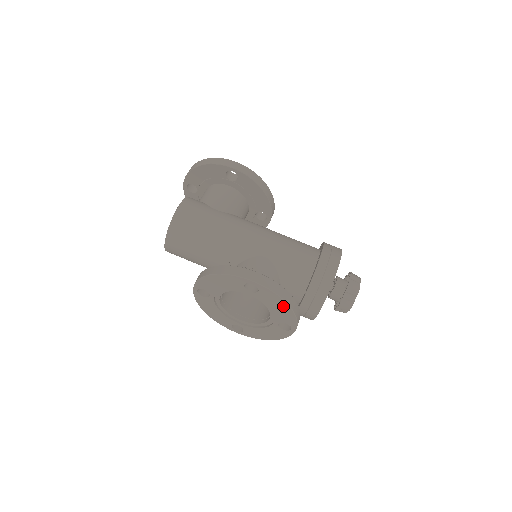
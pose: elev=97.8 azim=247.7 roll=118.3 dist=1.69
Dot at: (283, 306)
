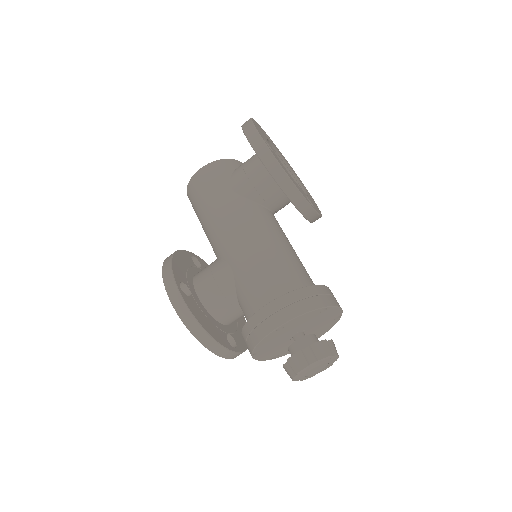
Dot at: occluded
